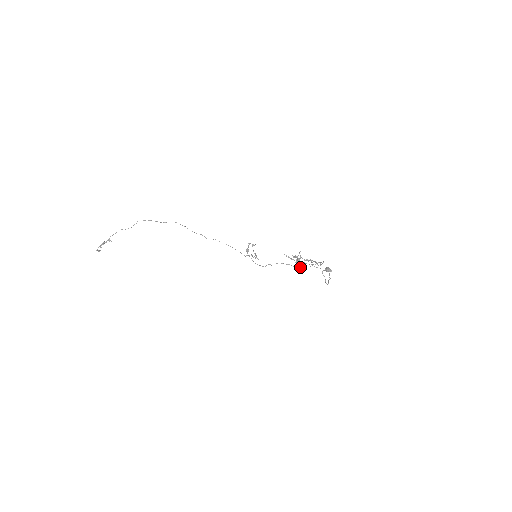
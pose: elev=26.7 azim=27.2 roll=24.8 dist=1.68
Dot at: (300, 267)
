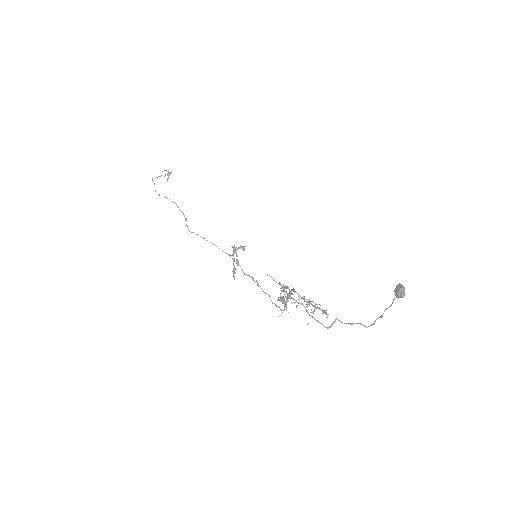
Dot at: (285, 309)
